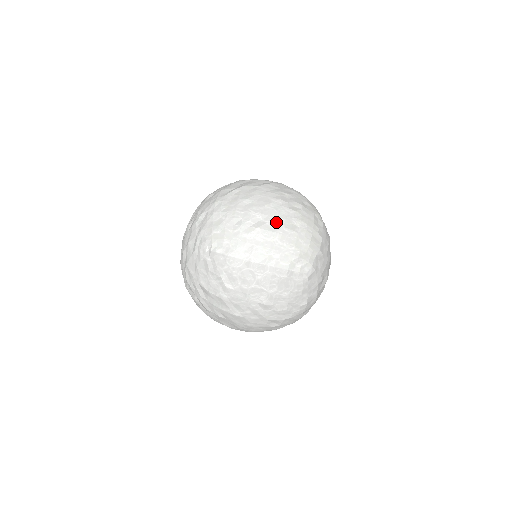
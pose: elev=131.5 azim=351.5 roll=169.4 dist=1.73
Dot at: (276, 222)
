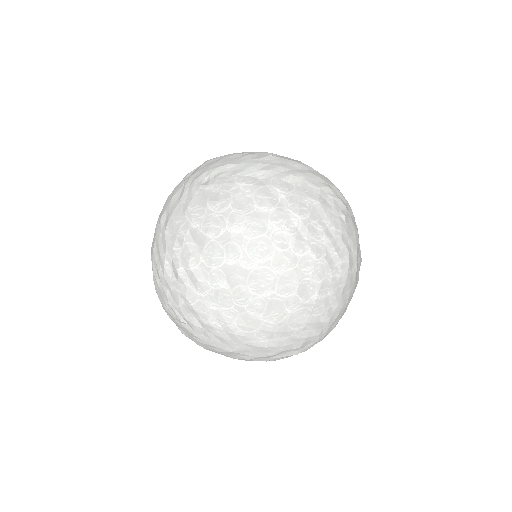
Dot at: (290, 159)
